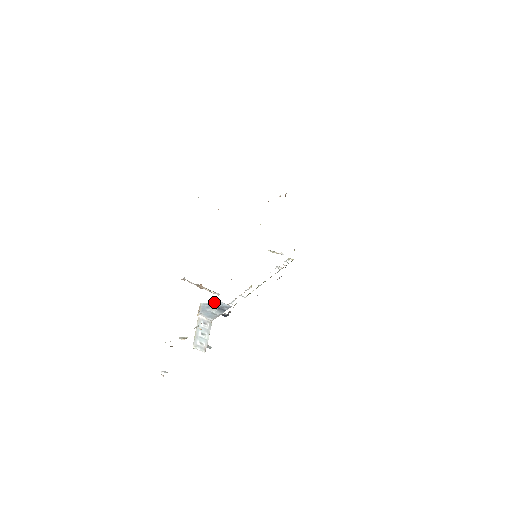
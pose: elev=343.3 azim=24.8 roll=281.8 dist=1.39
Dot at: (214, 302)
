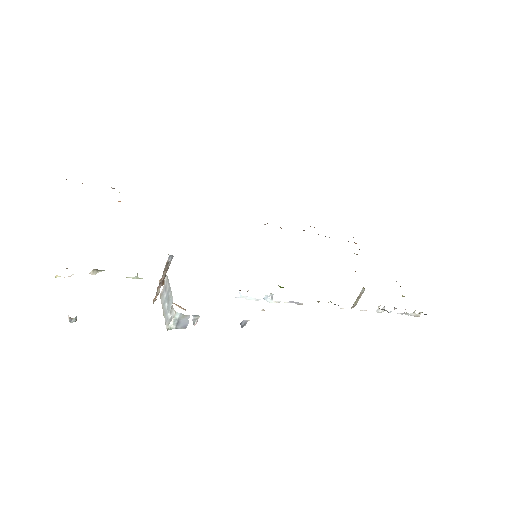
Dot at: occluded
